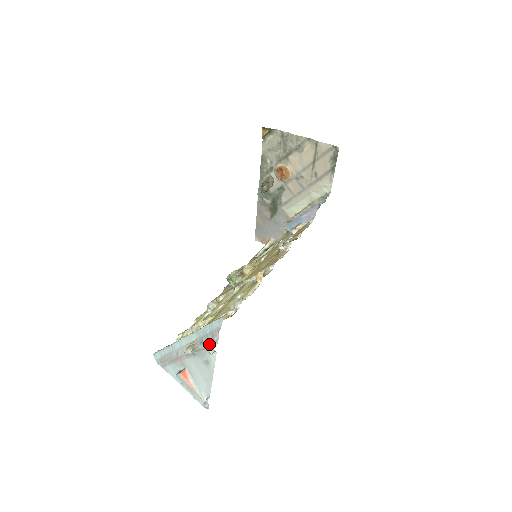
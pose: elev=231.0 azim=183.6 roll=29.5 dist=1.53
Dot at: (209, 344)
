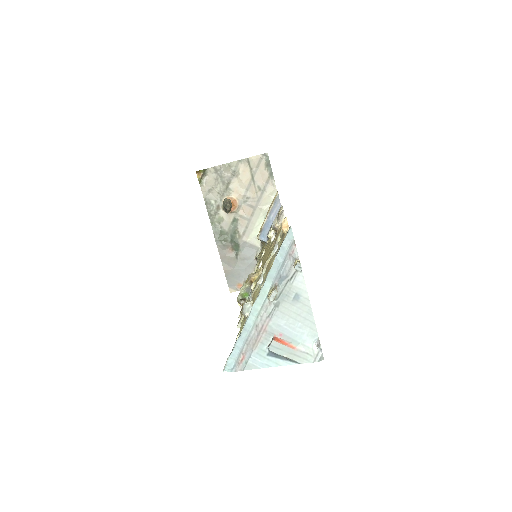
Dot at: (290, 271)
